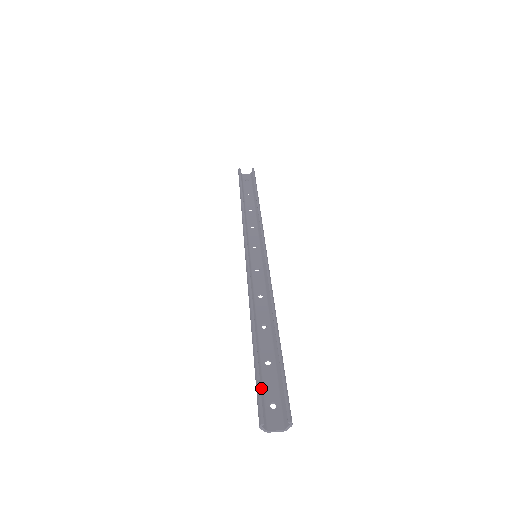
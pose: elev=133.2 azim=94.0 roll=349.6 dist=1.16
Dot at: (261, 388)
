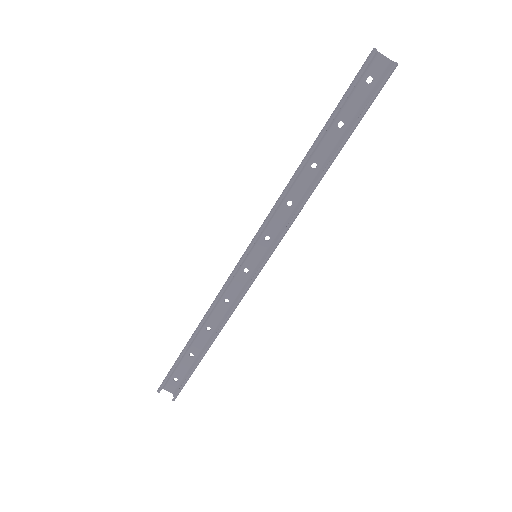
Dot at: (174, 369)
